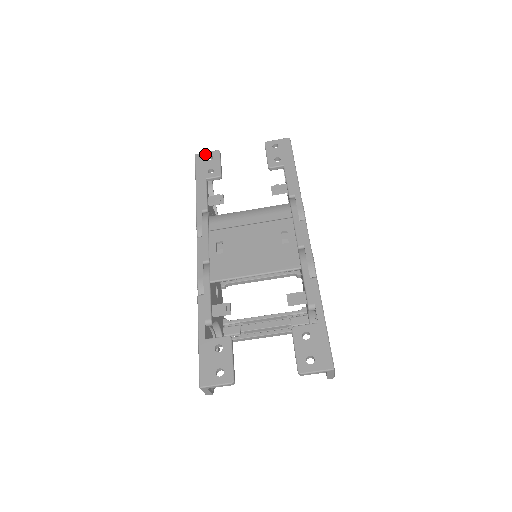
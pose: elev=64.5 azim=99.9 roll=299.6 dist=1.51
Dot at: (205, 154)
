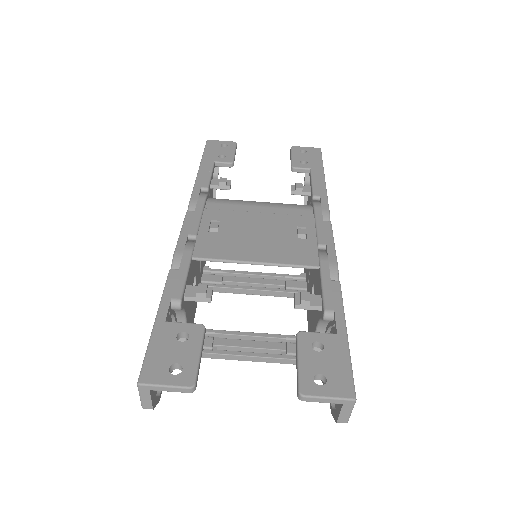
Dot at: (219, 142)
